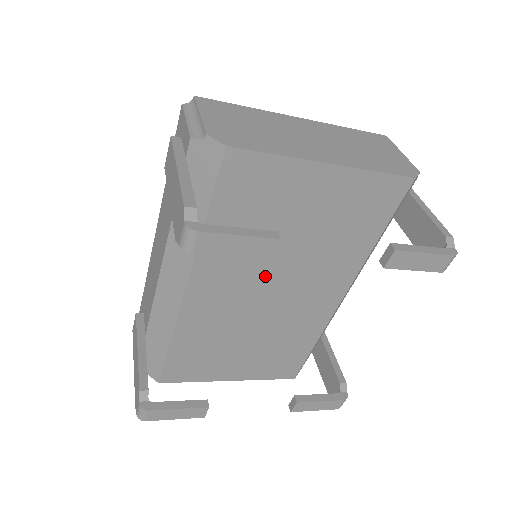
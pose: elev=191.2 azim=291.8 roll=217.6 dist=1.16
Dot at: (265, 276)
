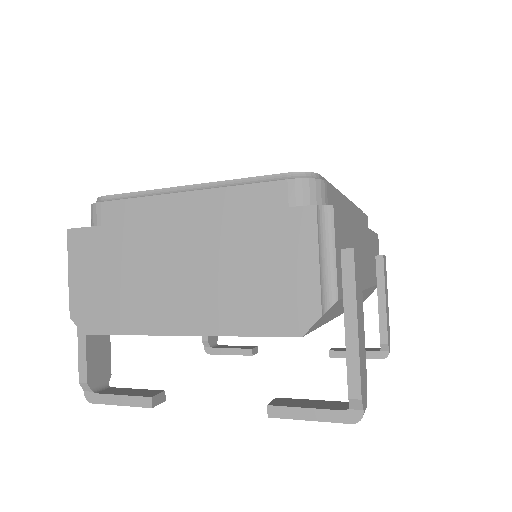
Dot at: occluded
